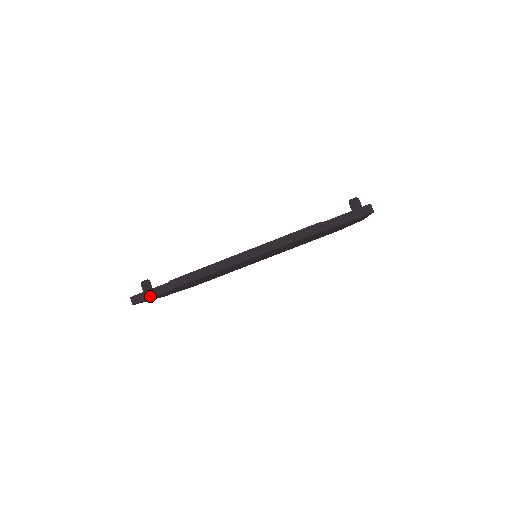
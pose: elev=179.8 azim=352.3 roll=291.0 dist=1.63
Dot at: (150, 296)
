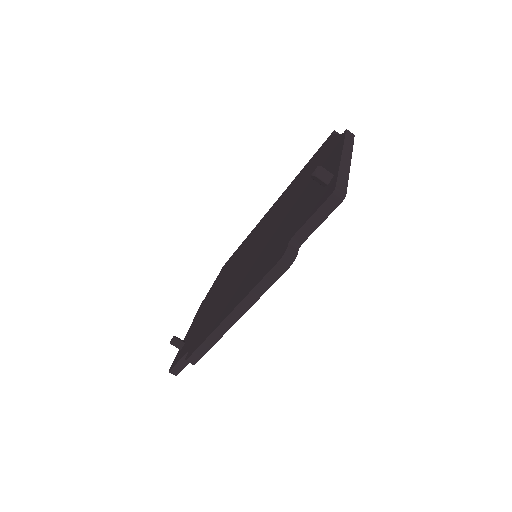
Dot at: (183, 366)
